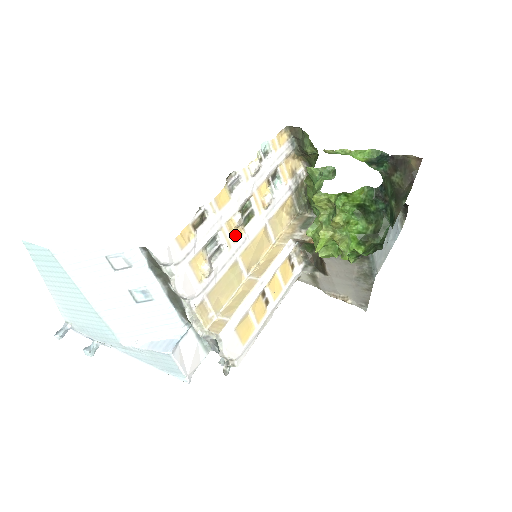
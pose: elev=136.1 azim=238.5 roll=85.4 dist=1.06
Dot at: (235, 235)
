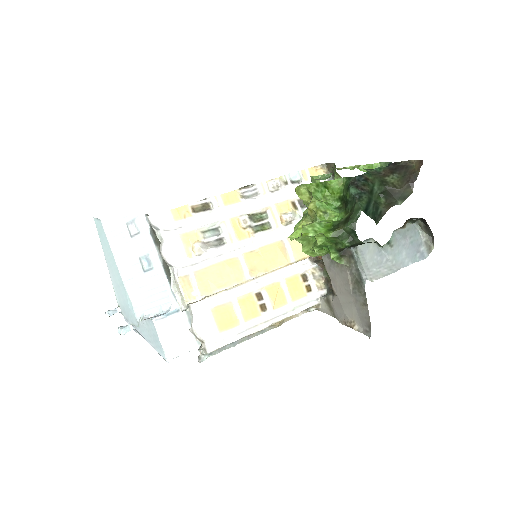
Dot at: (241, 234)
